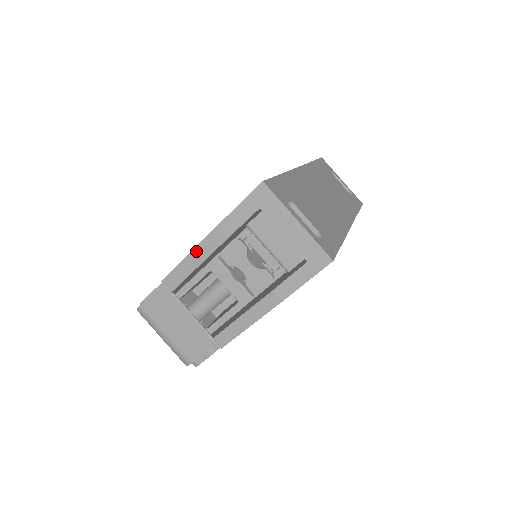
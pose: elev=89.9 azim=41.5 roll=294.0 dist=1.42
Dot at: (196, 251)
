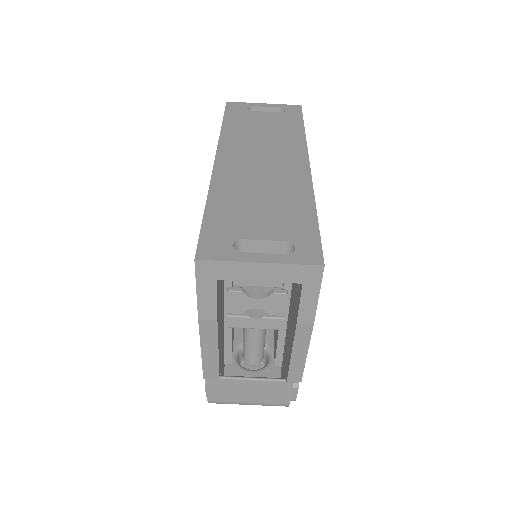
Dot at: (204, 344)
